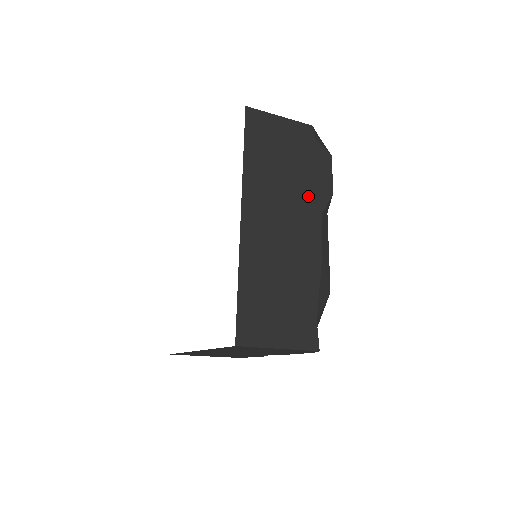
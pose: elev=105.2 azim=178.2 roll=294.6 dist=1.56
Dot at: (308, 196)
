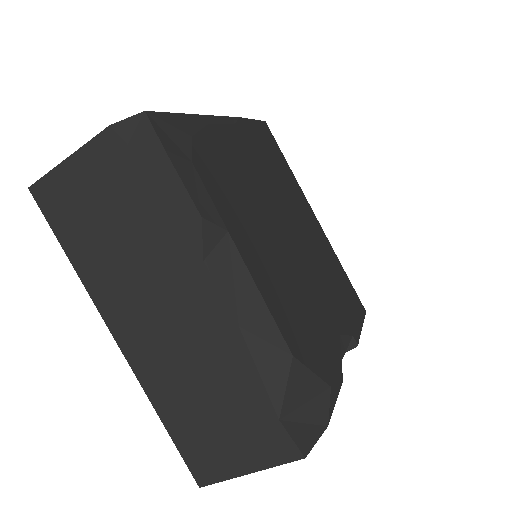
Dot at: (170, 250)
